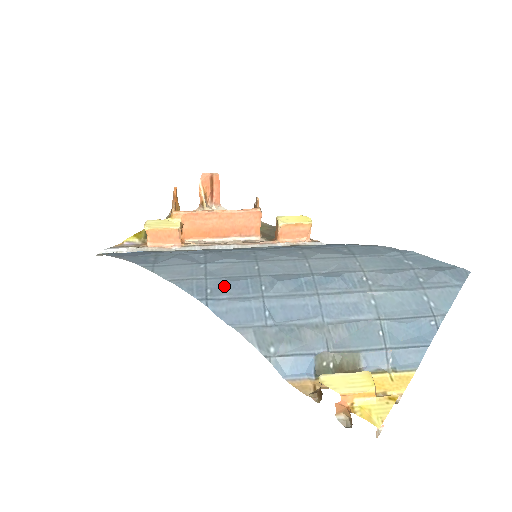
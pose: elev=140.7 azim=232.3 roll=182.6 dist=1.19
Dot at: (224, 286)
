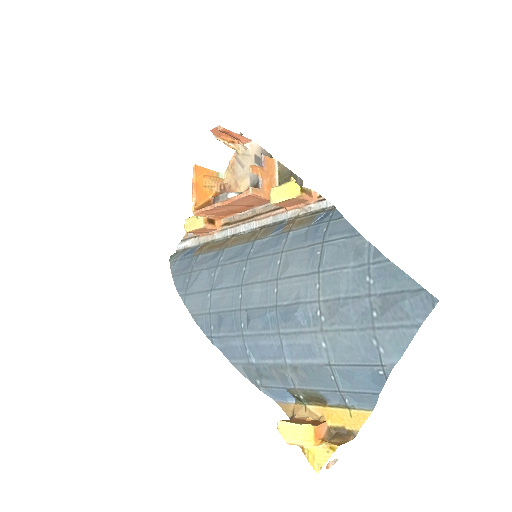
Dot at: (219, 323)
